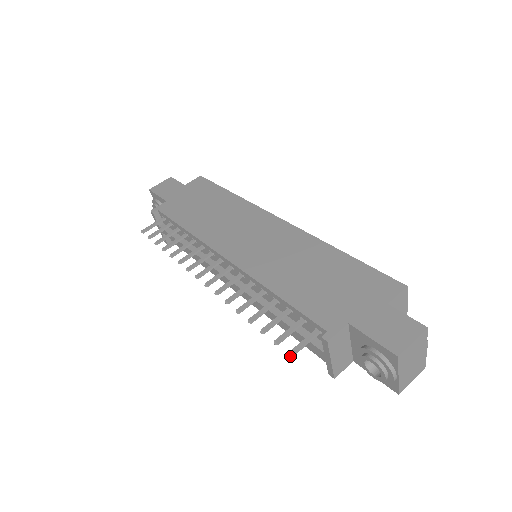
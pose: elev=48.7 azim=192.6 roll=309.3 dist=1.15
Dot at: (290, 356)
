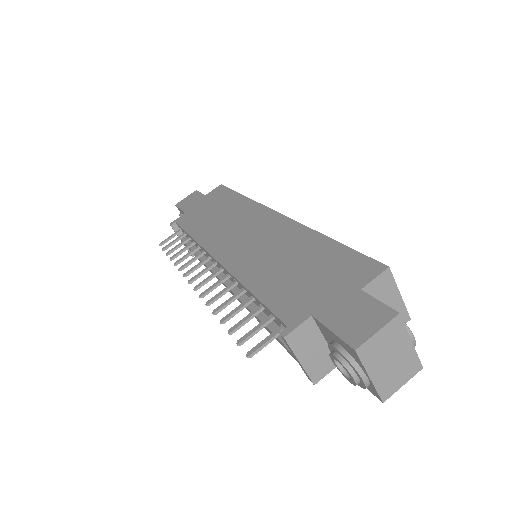
Dot at: (247, 357)
